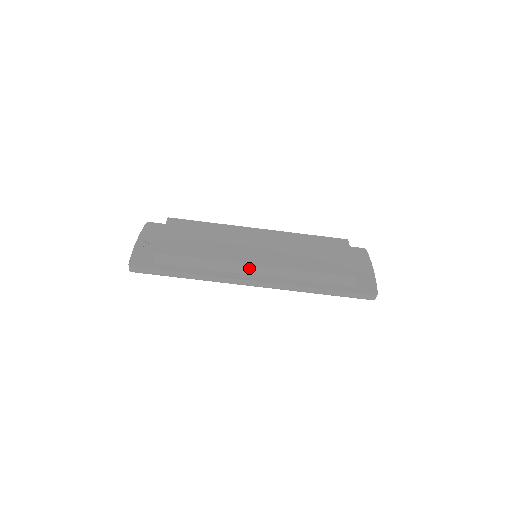
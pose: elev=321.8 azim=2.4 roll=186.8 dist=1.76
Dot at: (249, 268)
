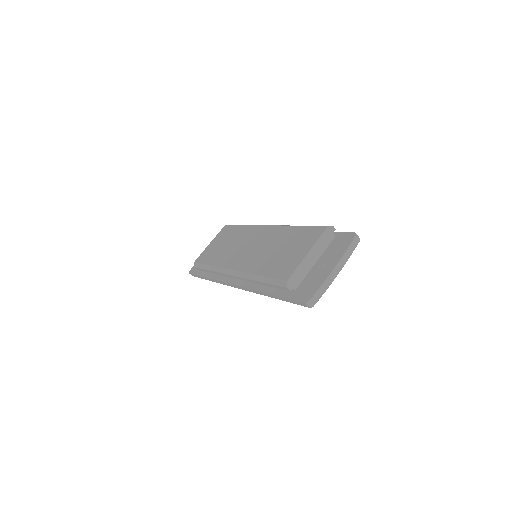
Dot at: (229, 273)
